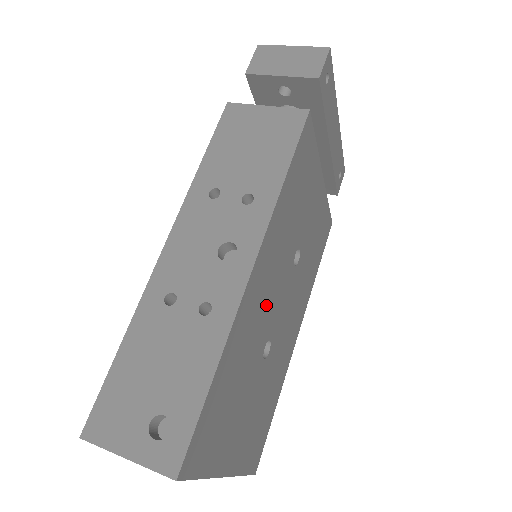
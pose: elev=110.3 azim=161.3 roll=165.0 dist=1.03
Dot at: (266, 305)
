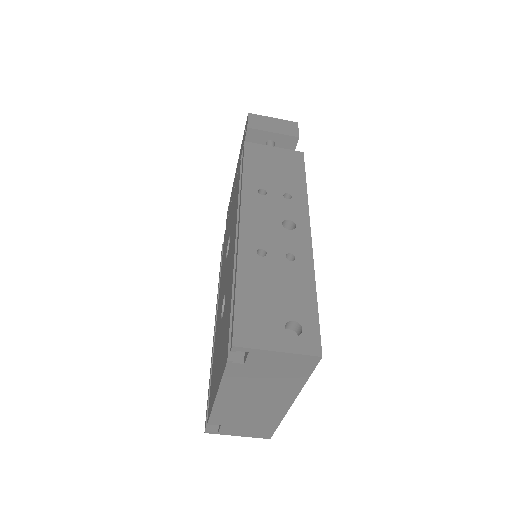
Dot at: occluded
